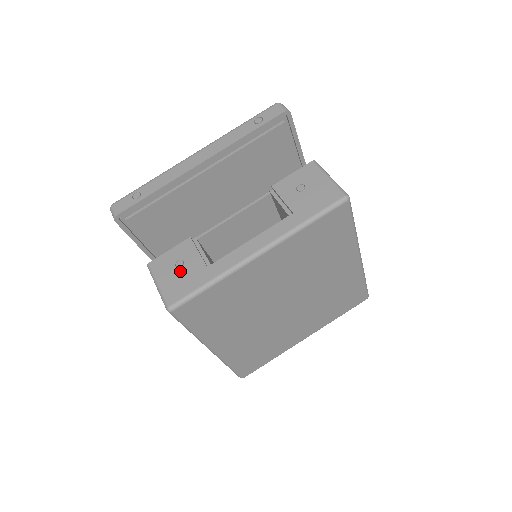
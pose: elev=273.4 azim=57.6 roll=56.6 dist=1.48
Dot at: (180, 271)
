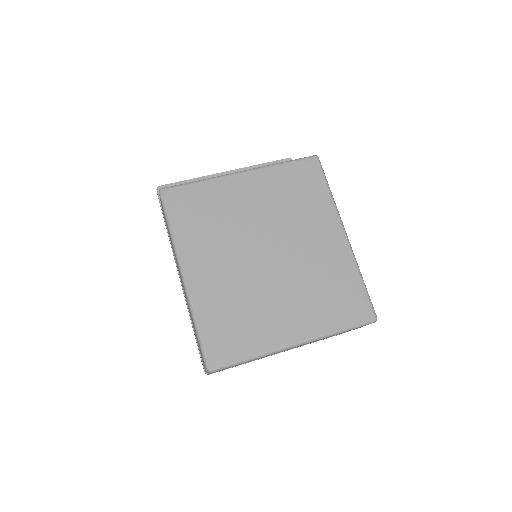
Dot at: occluded
